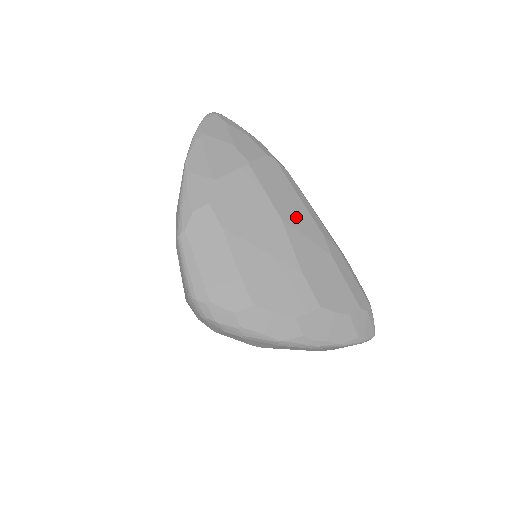
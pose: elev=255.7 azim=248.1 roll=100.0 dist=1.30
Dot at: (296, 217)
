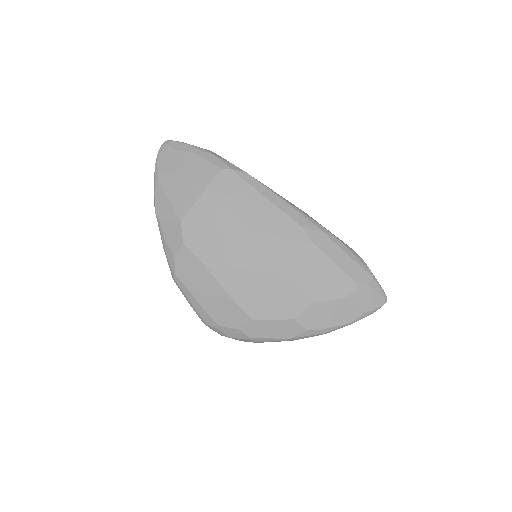
Dot at: (267, 222)
